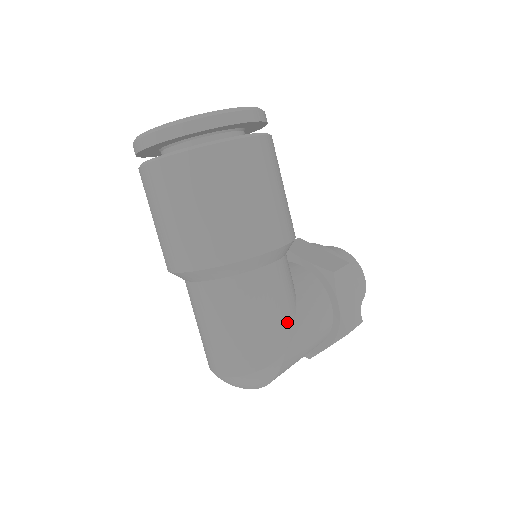
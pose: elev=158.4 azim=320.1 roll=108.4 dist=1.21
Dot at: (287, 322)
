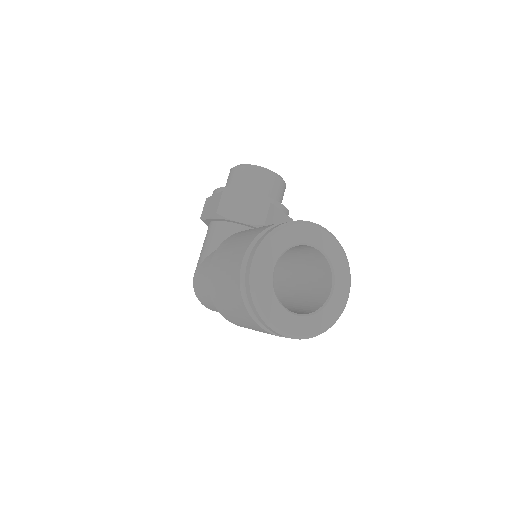
Dot at: occluded
